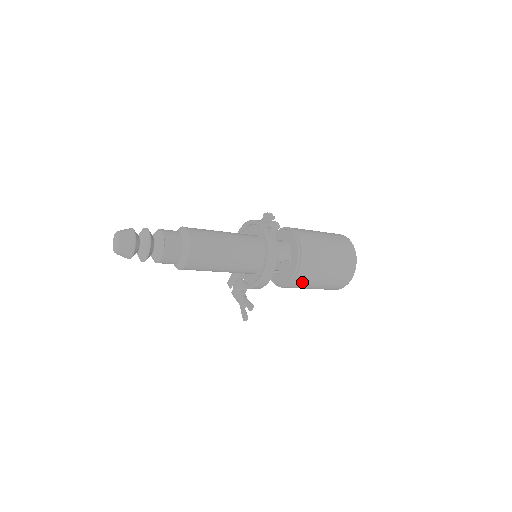
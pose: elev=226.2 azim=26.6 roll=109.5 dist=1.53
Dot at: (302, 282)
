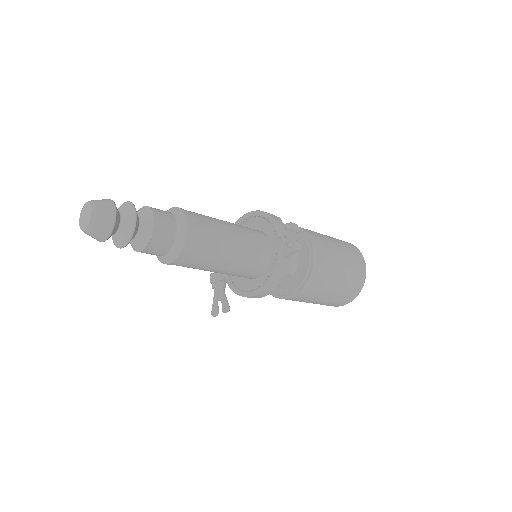
Dot at: (294, 300)
